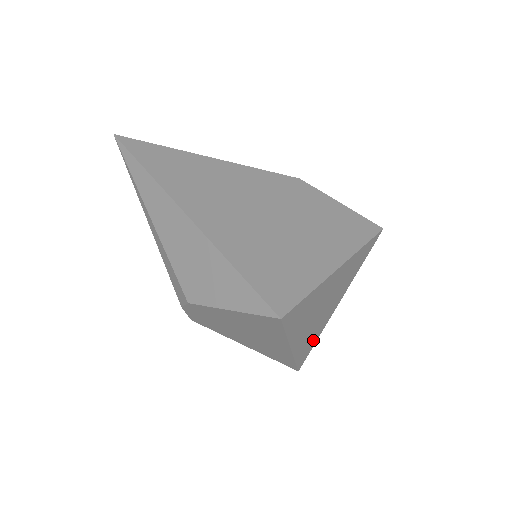
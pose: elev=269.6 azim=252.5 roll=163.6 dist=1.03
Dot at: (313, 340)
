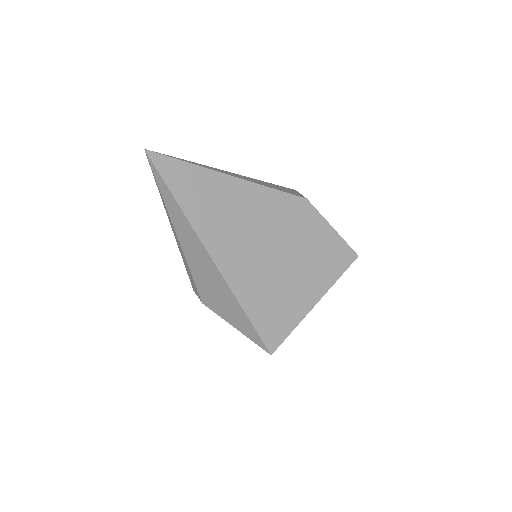
Dot at: occluded
